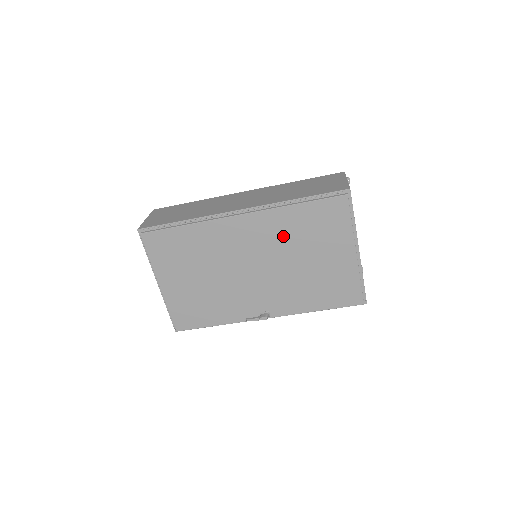
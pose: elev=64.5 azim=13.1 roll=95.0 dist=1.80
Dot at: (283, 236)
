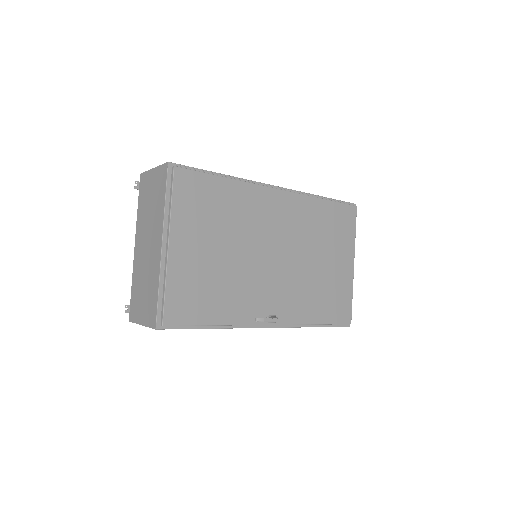
Dot at: (308, 227)
